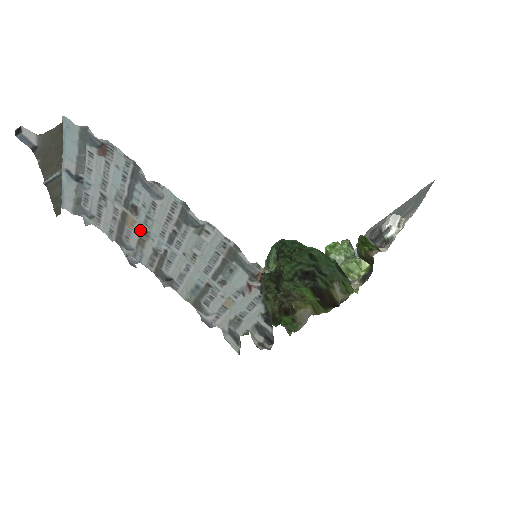
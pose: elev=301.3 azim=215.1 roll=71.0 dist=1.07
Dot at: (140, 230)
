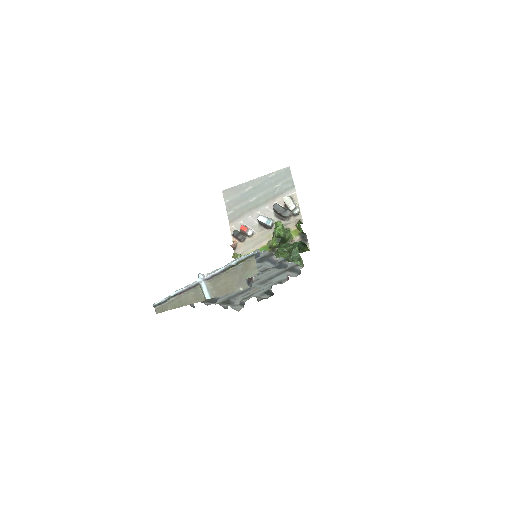
Dot at: occluded
